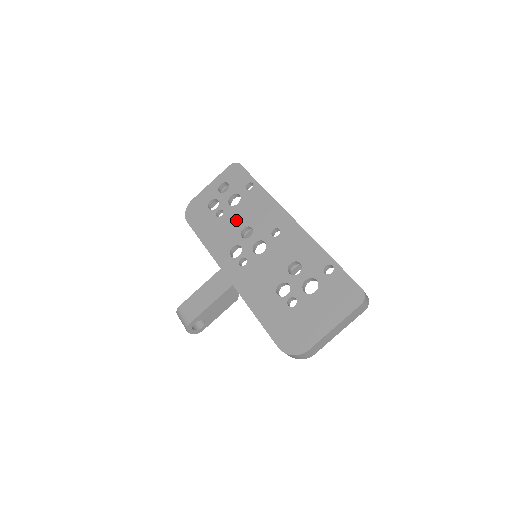
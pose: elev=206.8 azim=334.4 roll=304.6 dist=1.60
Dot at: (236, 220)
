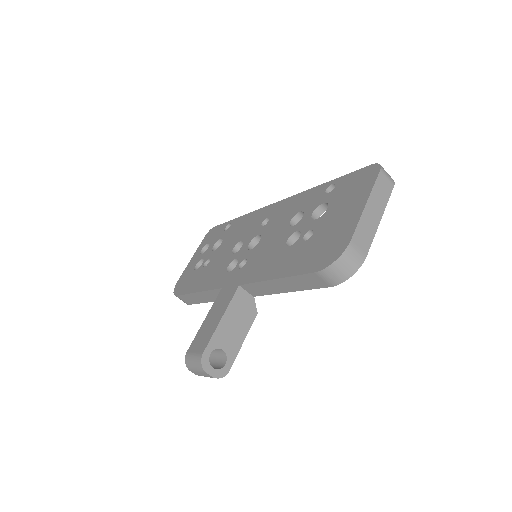
Dot at: (224, 251)
